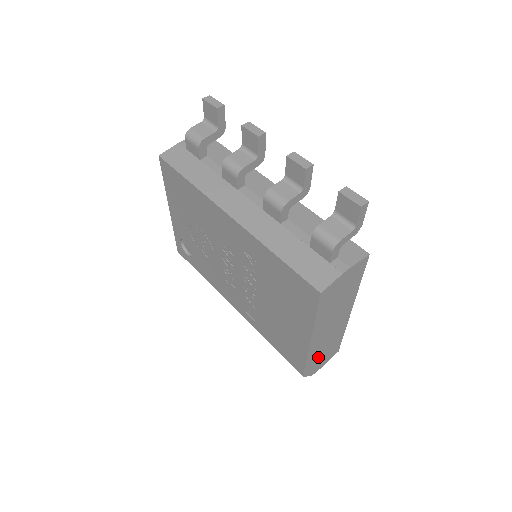
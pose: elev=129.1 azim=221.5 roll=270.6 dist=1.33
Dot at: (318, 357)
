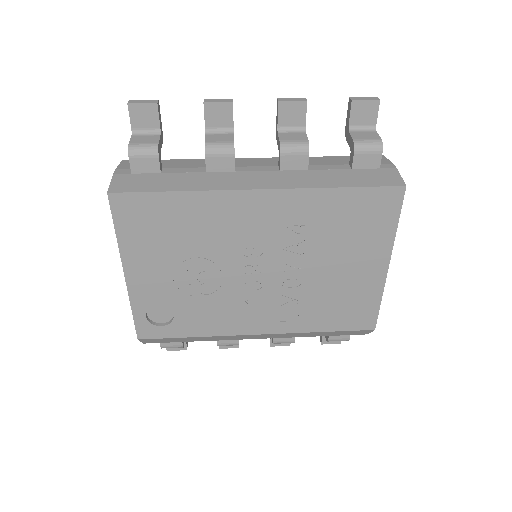
Dot at: occluded
